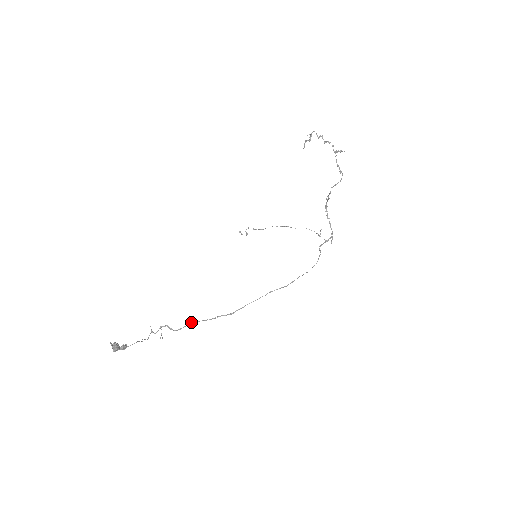
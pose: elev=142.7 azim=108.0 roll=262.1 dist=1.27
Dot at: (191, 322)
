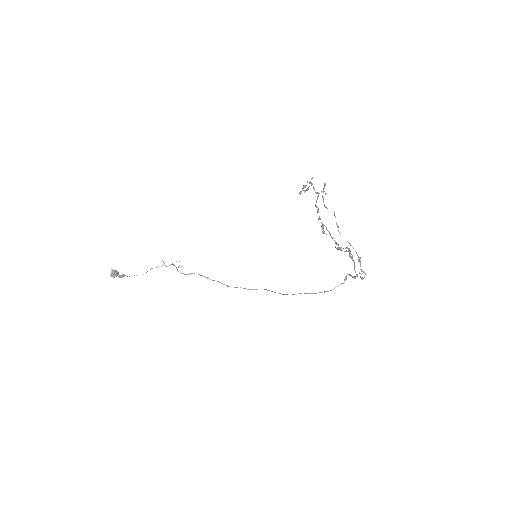
Dot at: occluded
